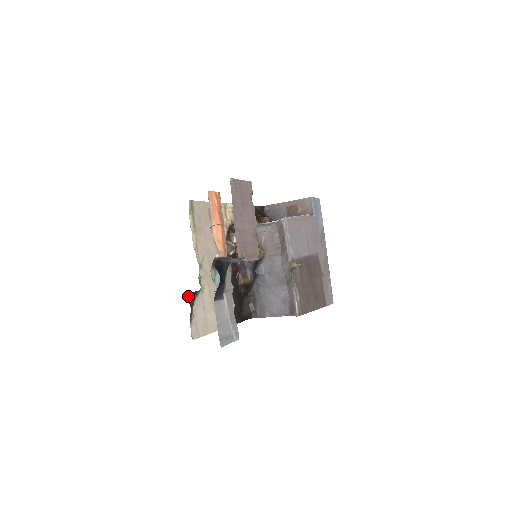
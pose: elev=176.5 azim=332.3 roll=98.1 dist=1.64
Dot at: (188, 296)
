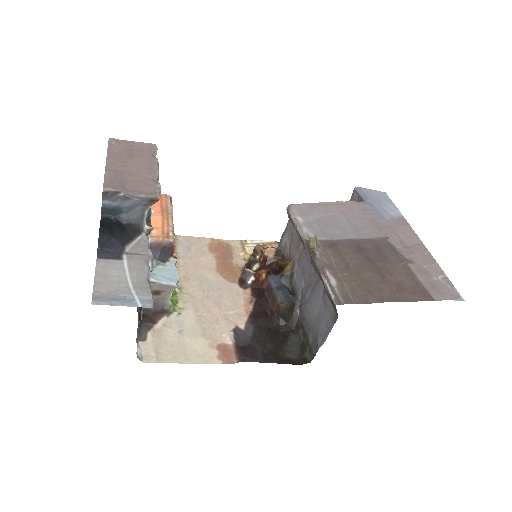
Dot at: (141, 310)
